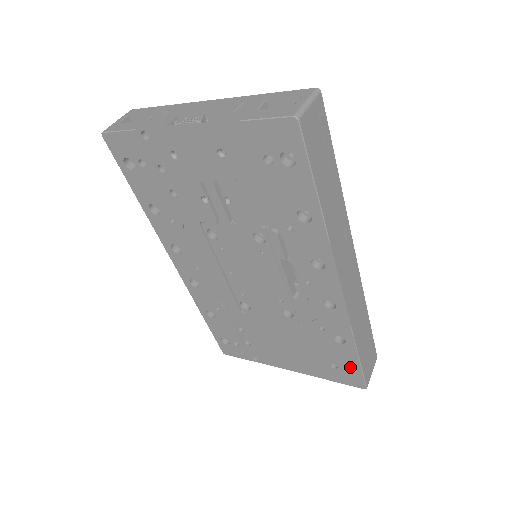
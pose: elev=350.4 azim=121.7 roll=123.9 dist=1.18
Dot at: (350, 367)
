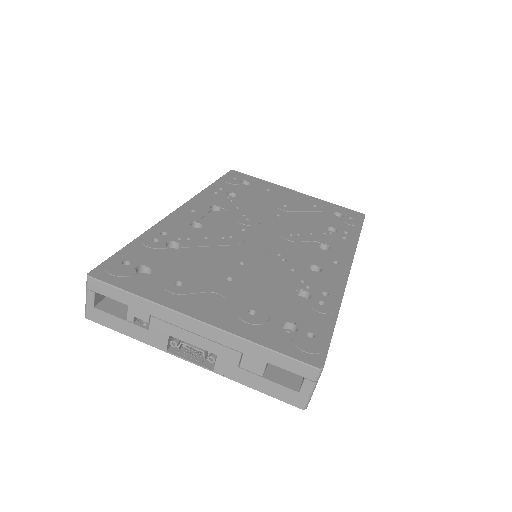
Dot at: occluded
